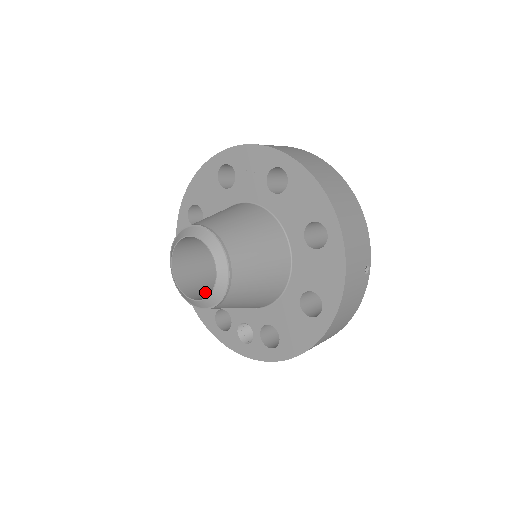
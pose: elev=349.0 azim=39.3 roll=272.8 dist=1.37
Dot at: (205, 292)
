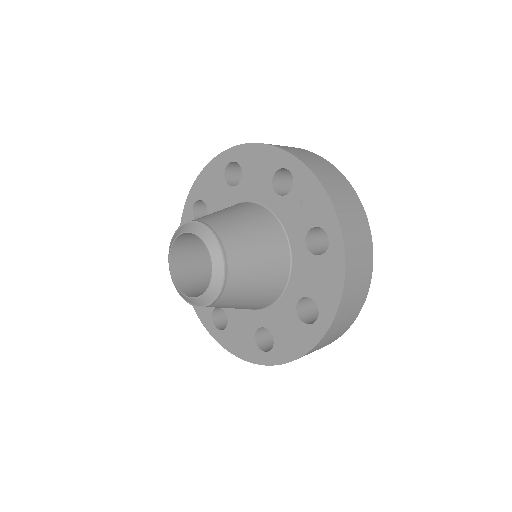
Dot at: (190, 272)
